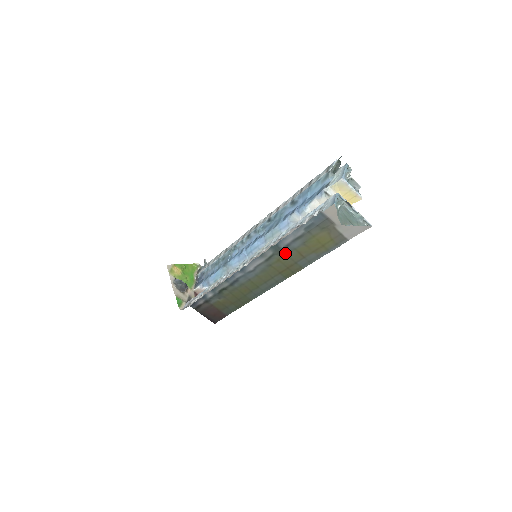
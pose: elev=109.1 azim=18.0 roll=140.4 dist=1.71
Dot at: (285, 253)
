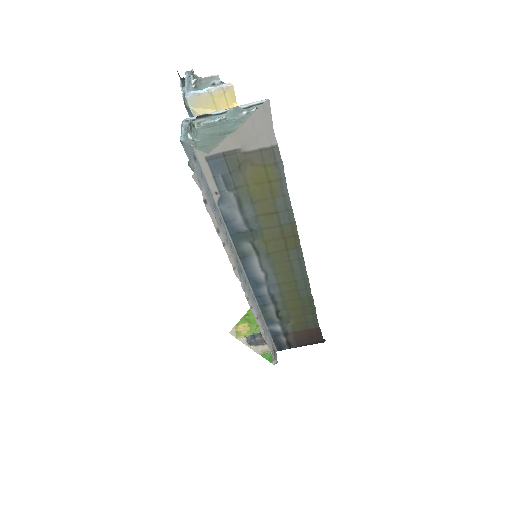
Dot at: (257, 230)
